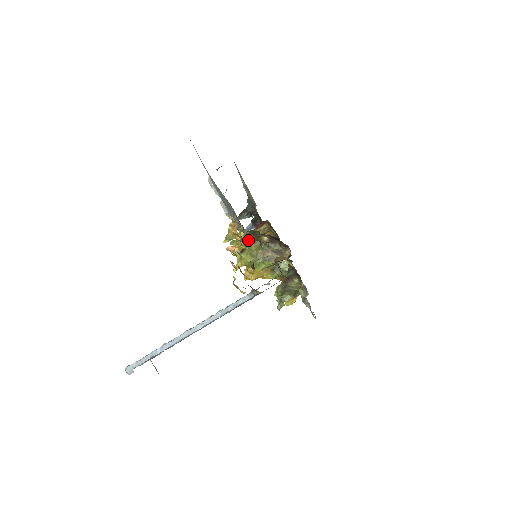
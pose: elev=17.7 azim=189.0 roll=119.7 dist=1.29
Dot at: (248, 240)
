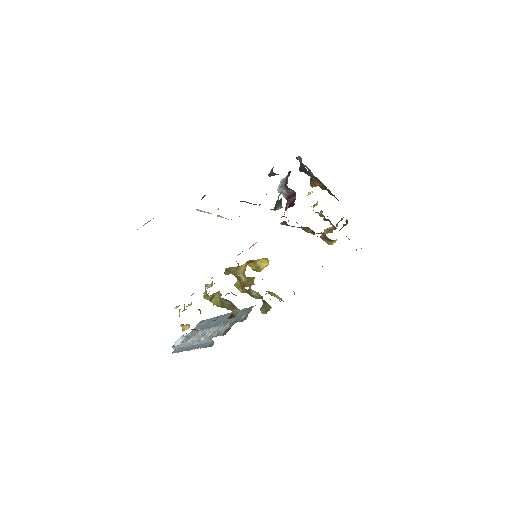
Dot at: (211, 295)
